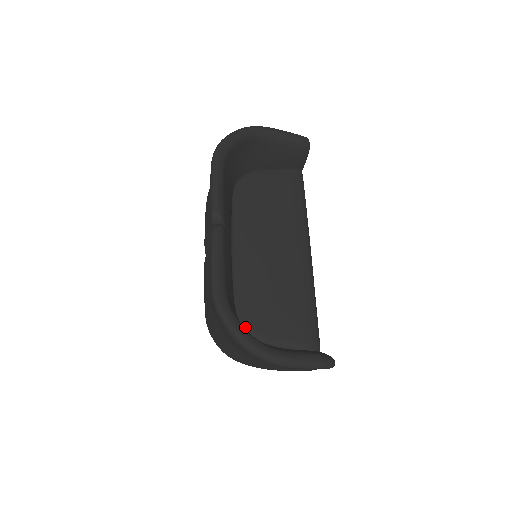
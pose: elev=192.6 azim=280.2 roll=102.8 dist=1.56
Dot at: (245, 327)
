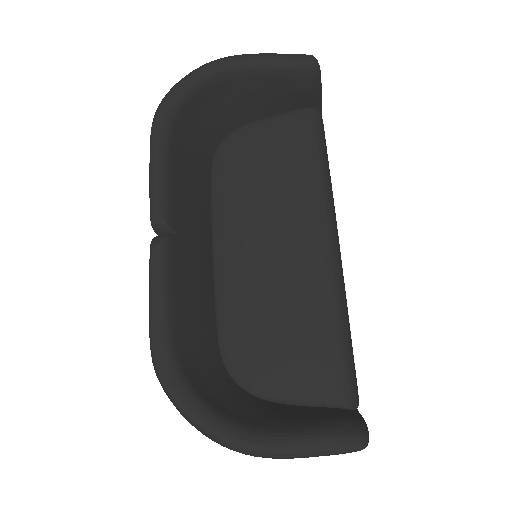
Dot at: (234, 377)
